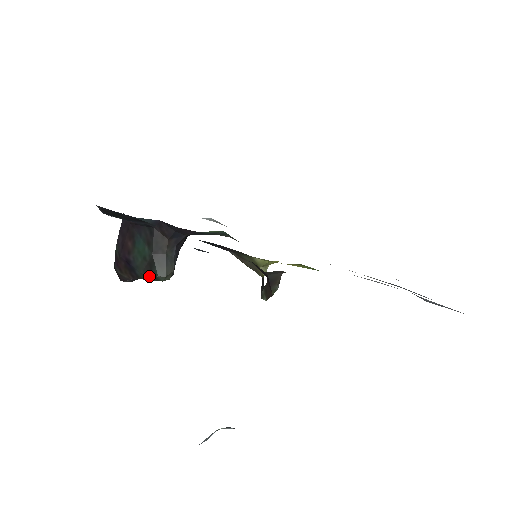
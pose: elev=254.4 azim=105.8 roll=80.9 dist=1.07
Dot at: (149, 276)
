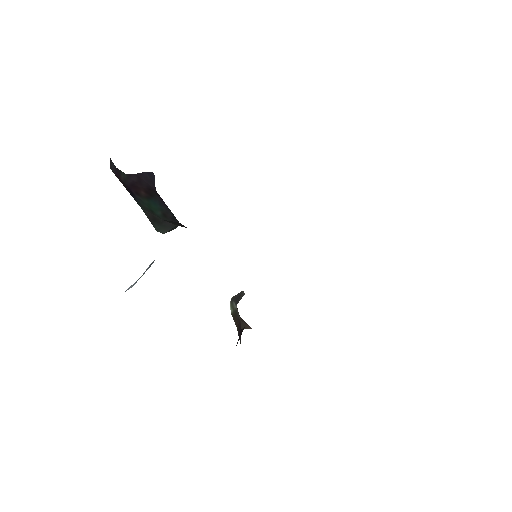
Dot at: (147, 217)
